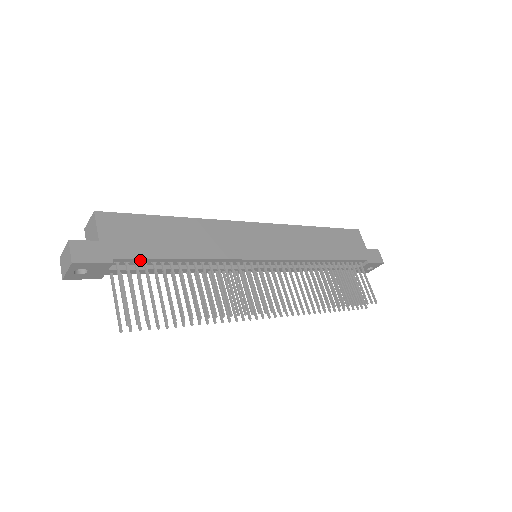
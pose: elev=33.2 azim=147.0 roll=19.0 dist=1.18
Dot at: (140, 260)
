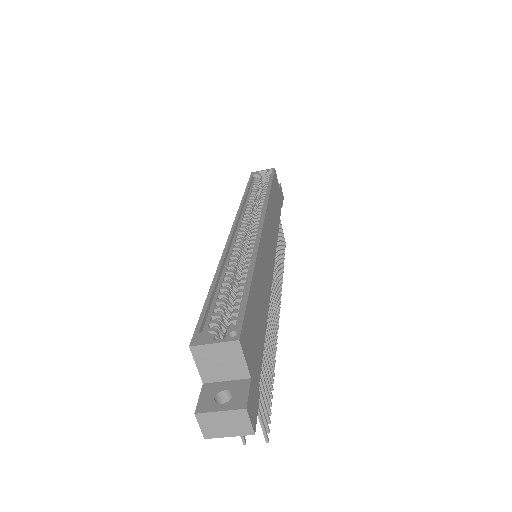
Dot at: occluded
